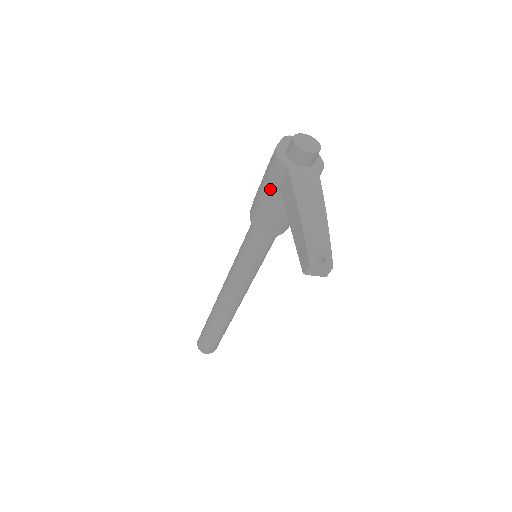
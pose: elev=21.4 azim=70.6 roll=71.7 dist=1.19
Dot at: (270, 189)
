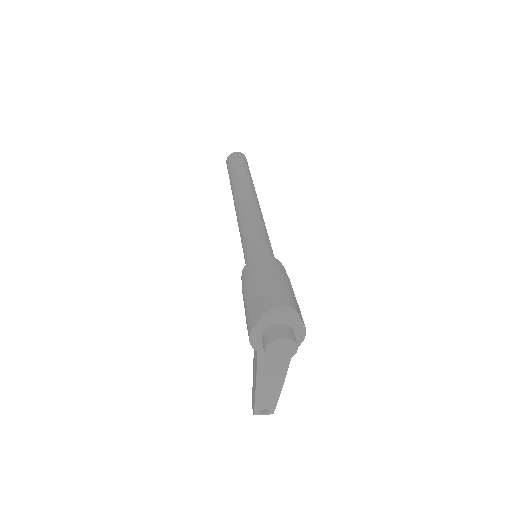
Dot at: occluded
